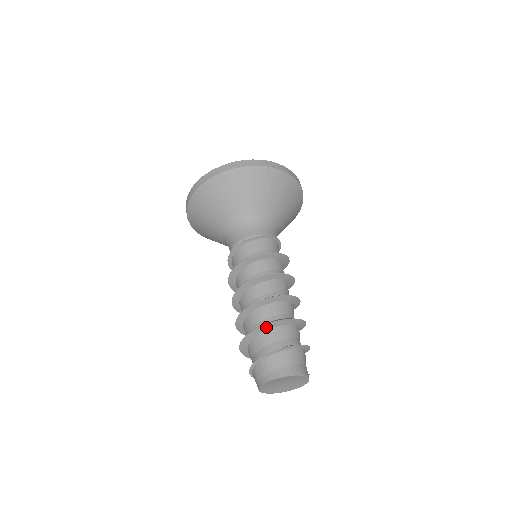
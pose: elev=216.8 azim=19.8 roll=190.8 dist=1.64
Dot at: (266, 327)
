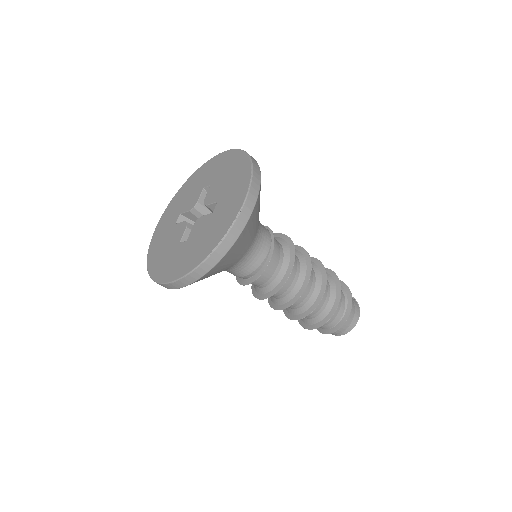
Dot at: (331, 314)
